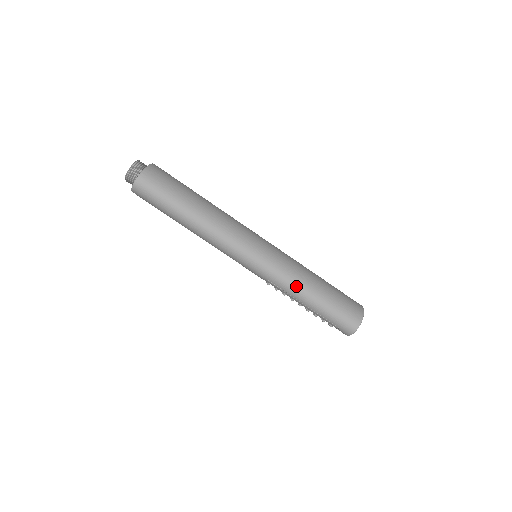
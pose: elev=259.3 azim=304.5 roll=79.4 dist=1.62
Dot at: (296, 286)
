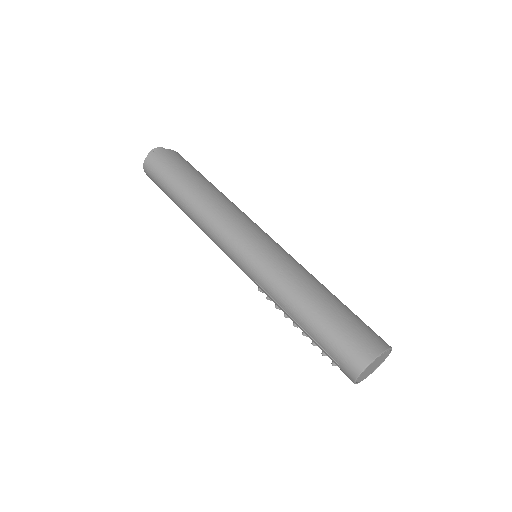
Dot at: (284, 290)
